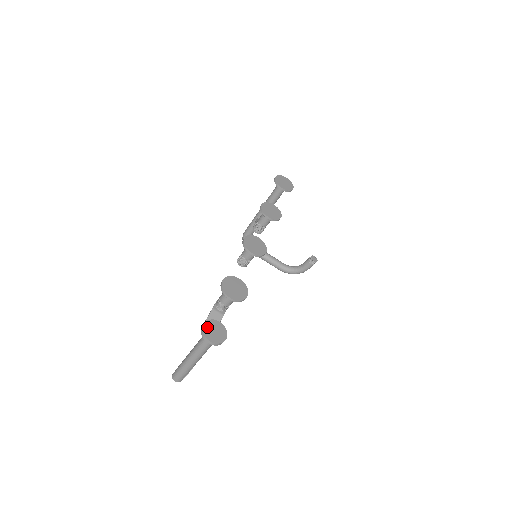
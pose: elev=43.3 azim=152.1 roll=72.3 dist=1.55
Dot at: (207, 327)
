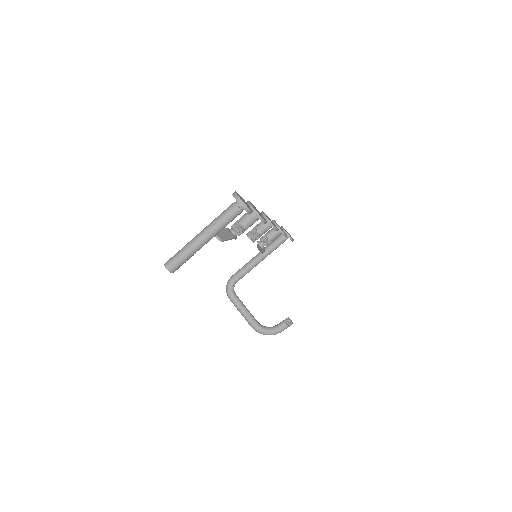
Dot at: (239, 195)
